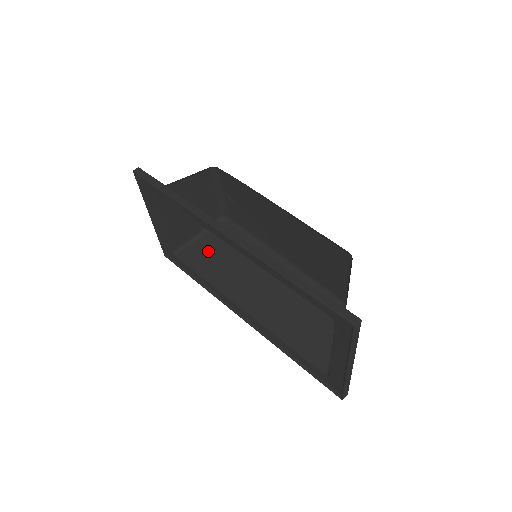
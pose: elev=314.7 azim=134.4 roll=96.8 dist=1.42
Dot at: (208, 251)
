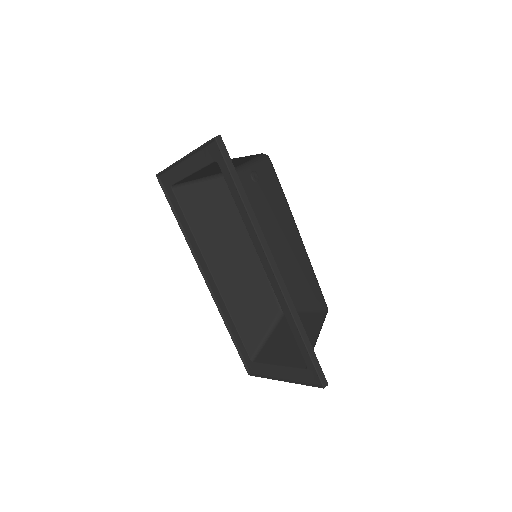
Dot at: (203, 203)
